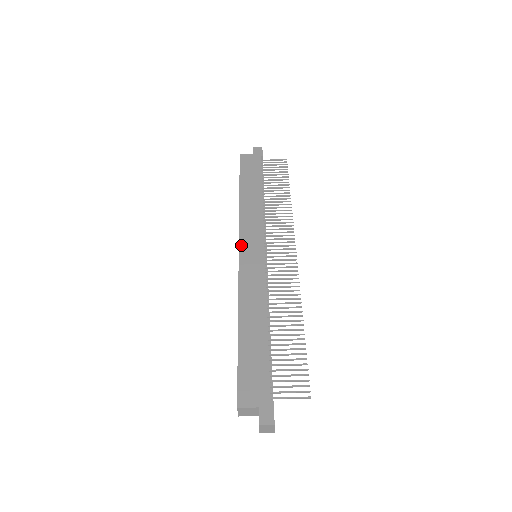
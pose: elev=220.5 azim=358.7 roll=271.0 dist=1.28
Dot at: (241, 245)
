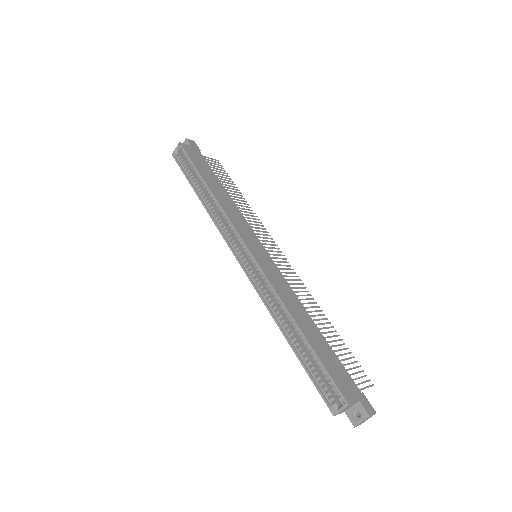
Dot at: (246, 243)
